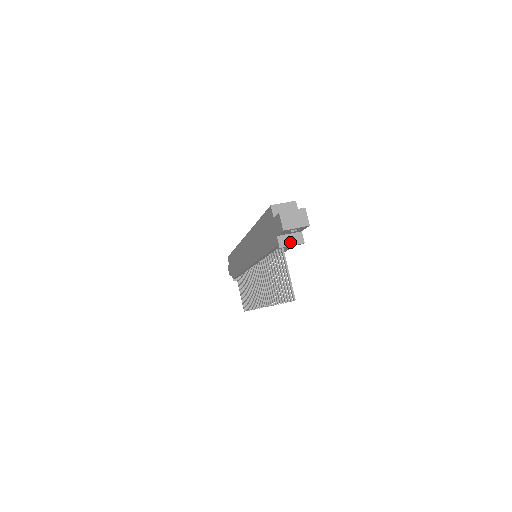
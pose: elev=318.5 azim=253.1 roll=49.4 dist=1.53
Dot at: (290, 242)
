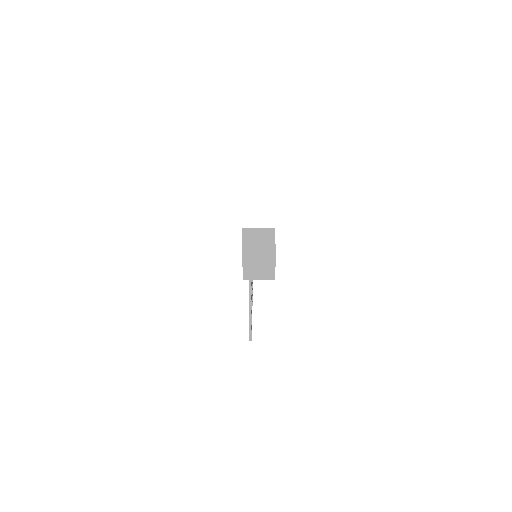
Dot at: (257, 275)
